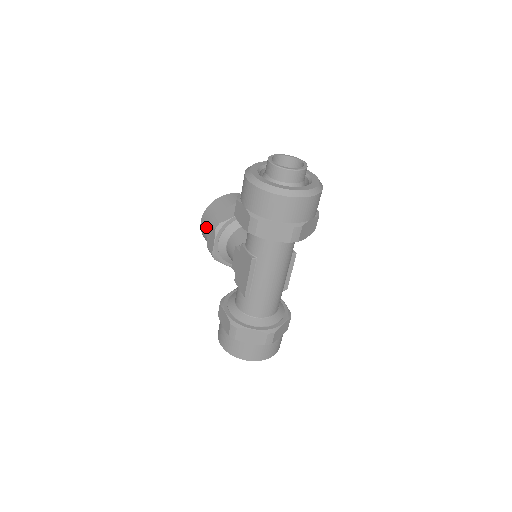
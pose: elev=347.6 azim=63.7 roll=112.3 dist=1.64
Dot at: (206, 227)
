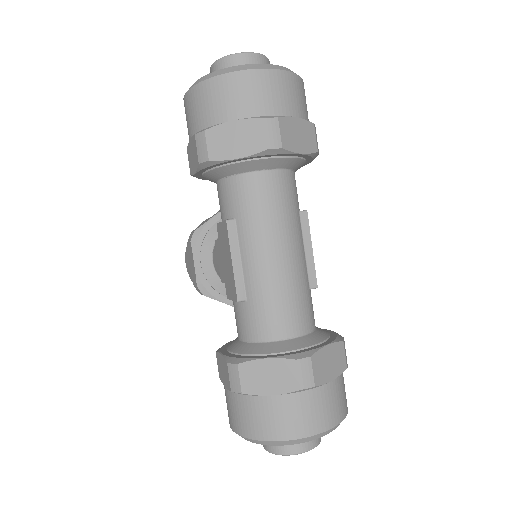
Dot at: (188, 258)
